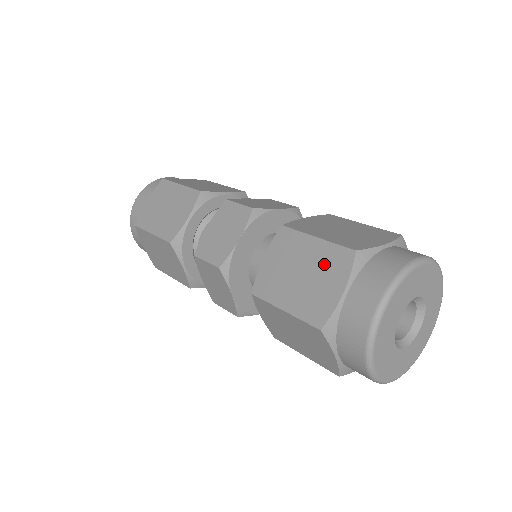
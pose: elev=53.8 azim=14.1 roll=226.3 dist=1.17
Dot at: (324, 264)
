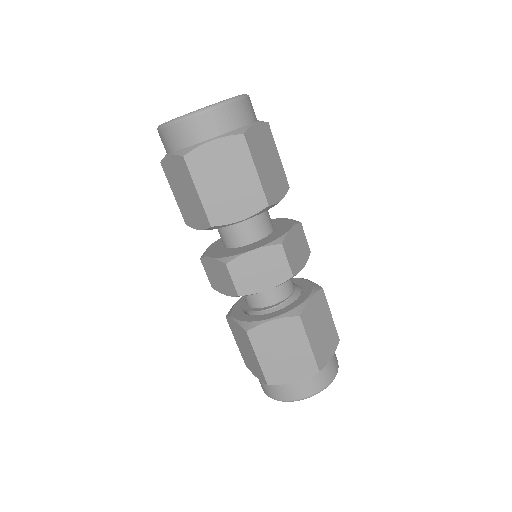
Dot at: (300, 361)
